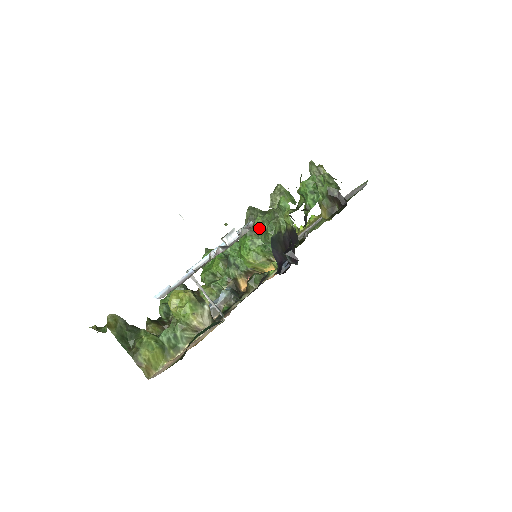
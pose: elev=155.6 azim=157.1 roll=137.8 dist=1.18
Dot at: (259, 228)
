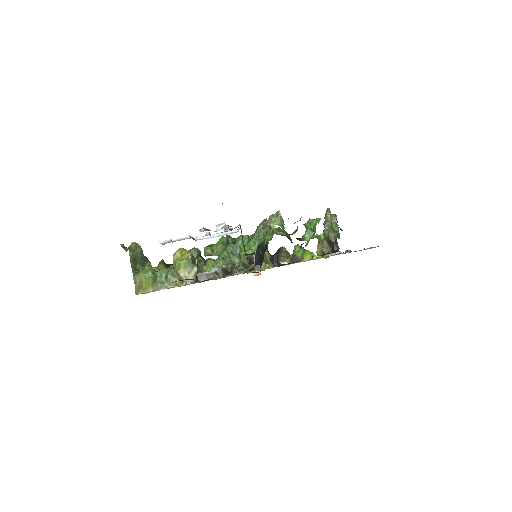
Dot at: (262, 236)
